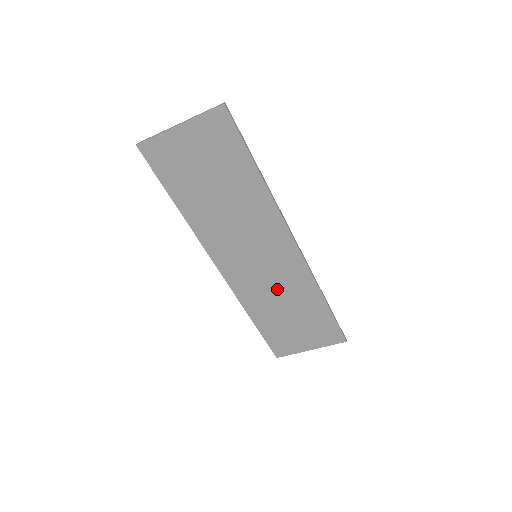
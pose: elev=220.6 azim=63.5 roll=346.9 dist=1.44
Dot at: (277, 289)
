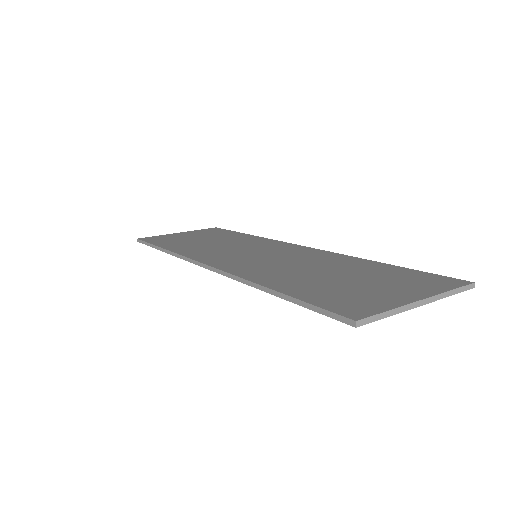
Dot at: occluded
